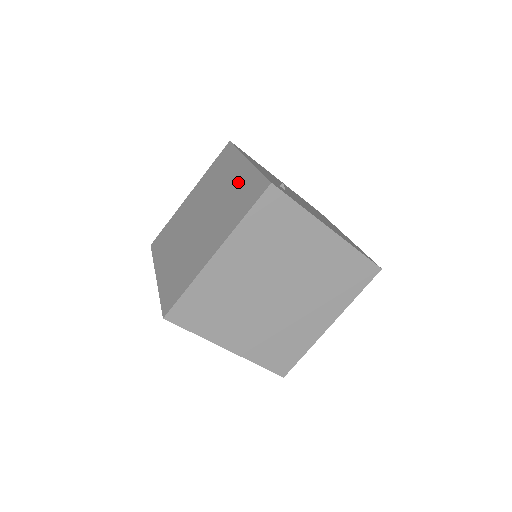
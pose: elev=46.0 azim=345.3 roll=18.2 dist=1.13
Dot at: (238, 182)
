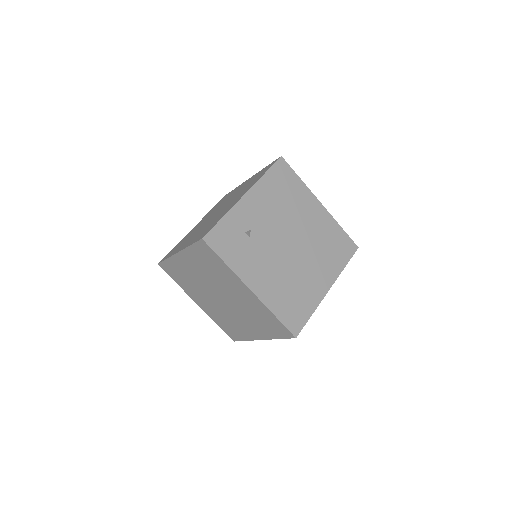
Dot at: (225, 210)
